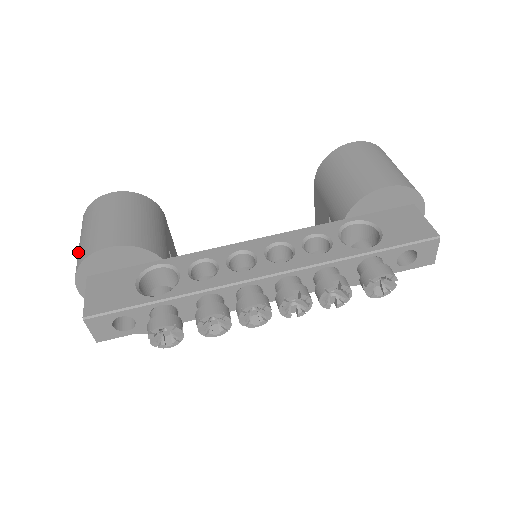
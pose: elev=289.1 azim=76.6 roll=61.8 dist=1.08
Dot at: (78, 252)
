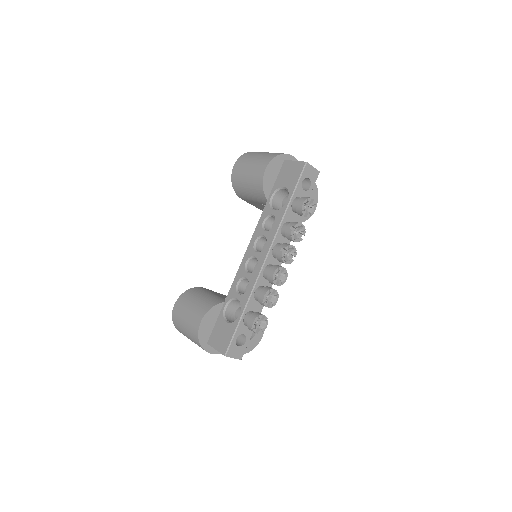
Dot at: occluded
